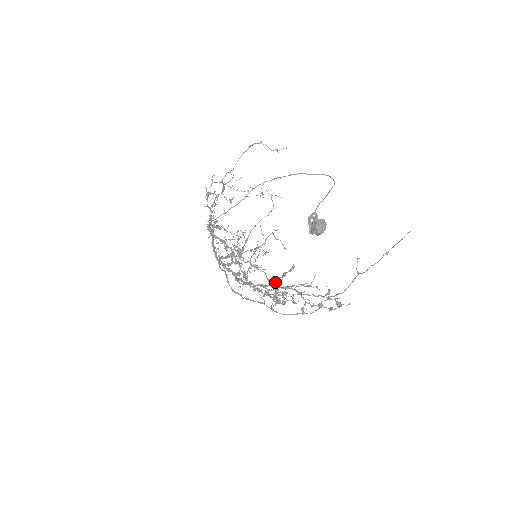
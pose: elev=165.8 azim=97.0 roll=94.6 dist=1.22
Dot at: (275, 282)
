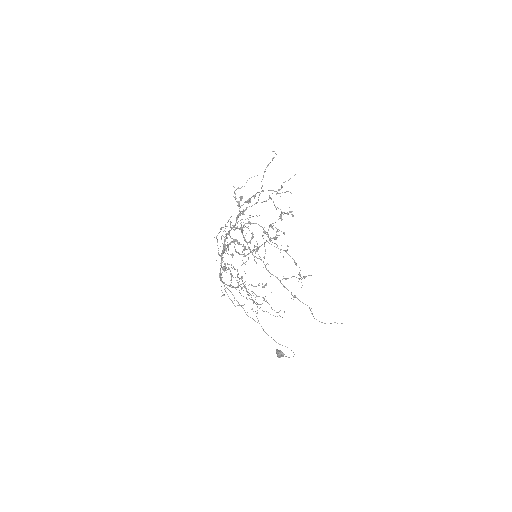
Dot at: occluded
